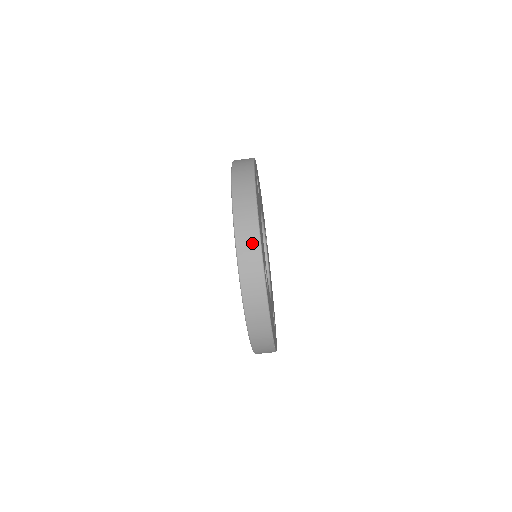
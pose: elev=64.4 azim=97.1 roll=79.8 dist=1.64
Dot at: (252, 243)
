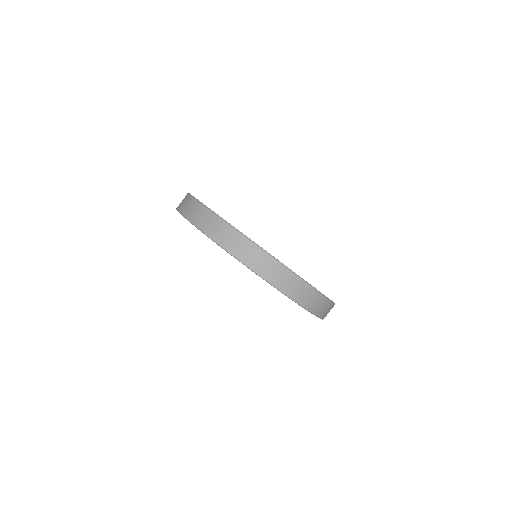
Dot at: (191, 204)
